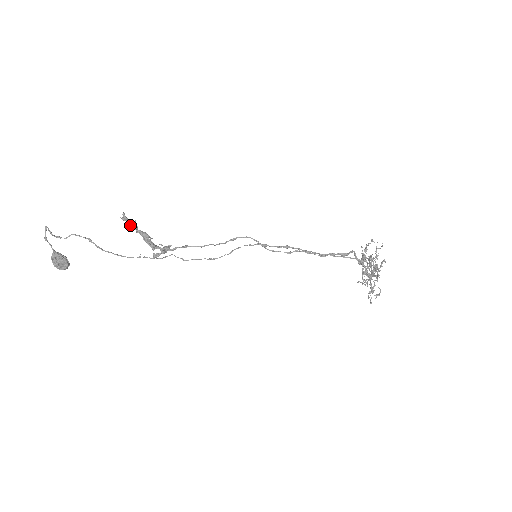
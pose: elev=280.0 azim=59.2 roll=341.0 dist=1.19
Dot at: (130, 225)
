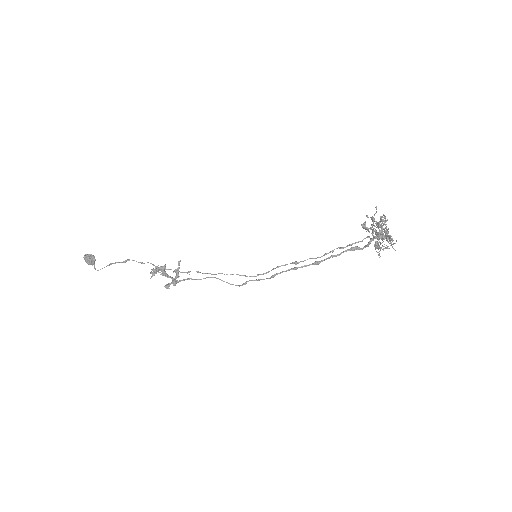
Dot at: (154, 269)
